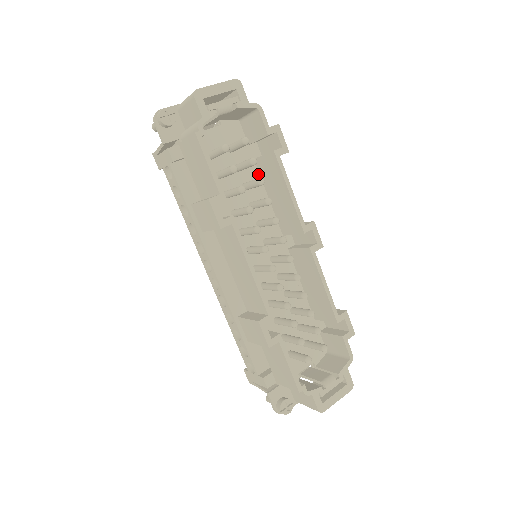
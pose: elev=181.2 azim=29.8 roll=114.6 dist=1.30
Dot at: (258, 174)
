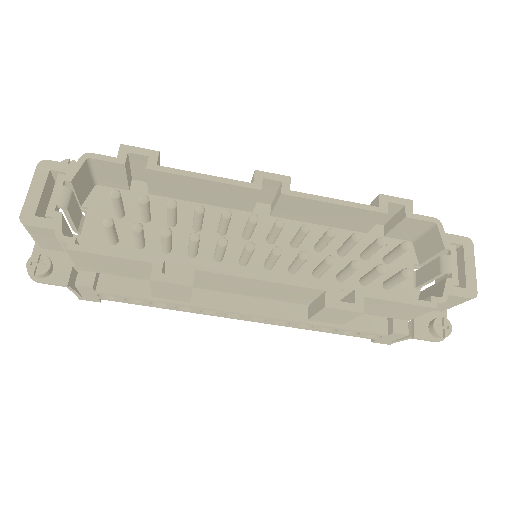
Dot at: (167, 199)
